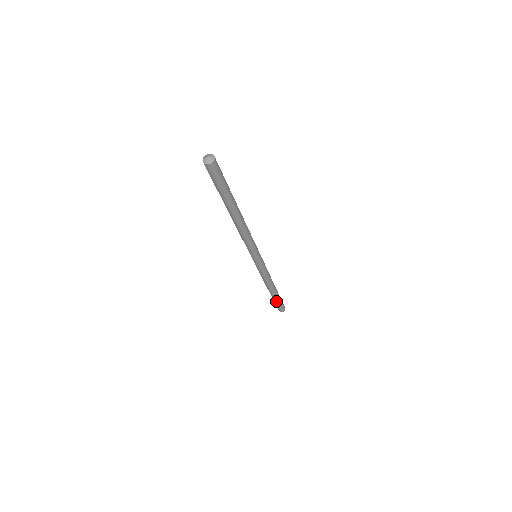
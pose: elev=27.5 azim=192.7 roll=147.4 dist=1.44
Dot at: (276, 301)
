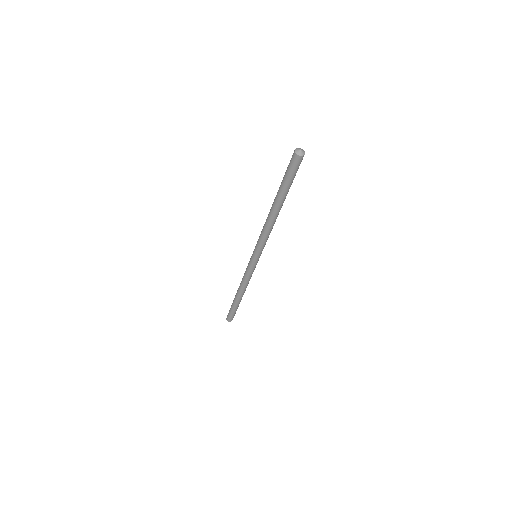
Dot at: (233, 307)
